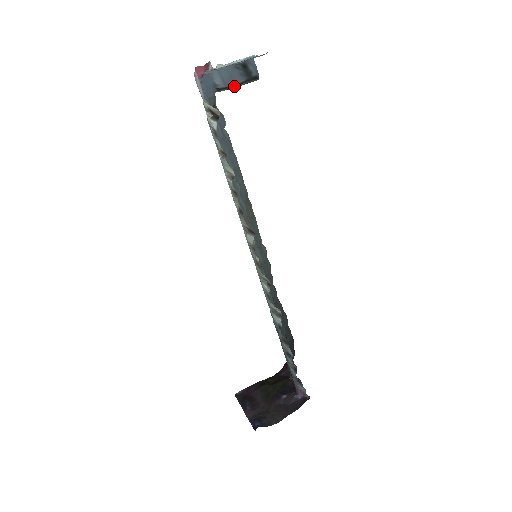
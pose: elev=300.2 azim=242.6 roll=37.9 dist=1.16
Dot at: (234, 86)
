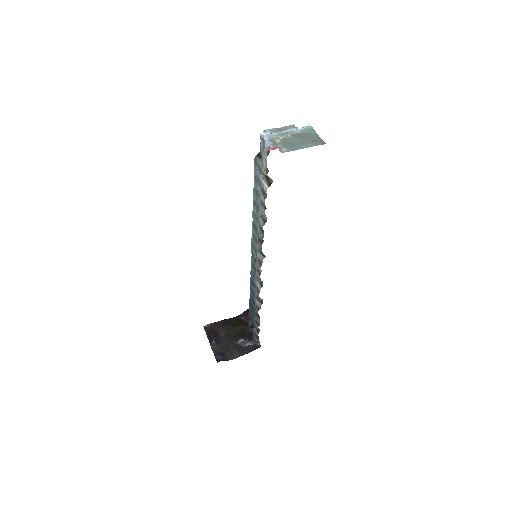
Dot at: occluded
